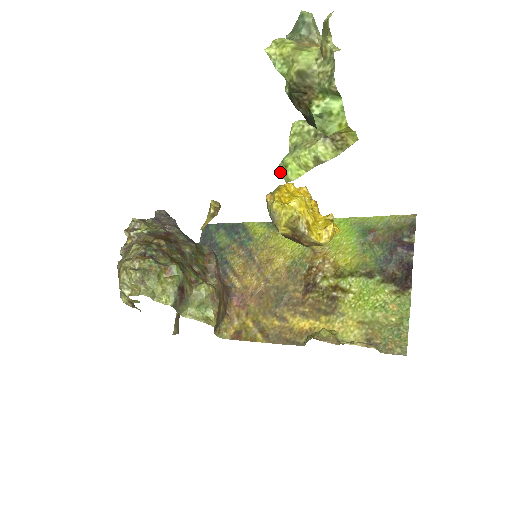
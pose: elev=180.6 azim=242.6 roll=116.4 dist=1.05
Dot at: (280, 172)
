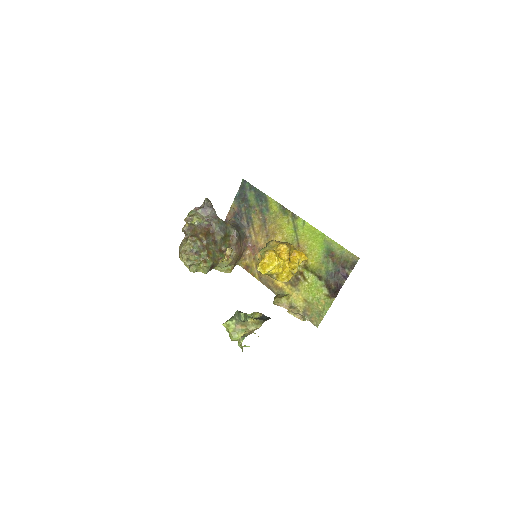
Dot at: occluded
